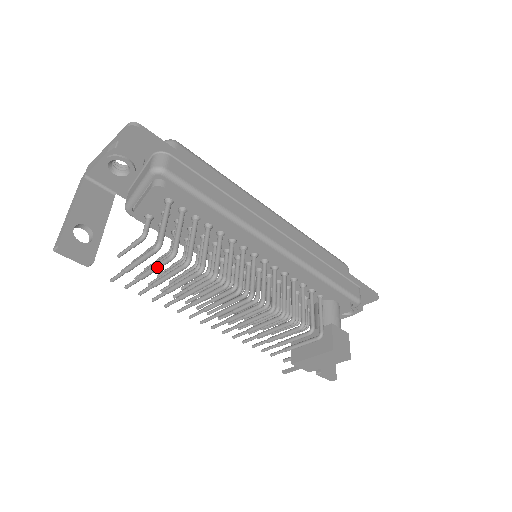
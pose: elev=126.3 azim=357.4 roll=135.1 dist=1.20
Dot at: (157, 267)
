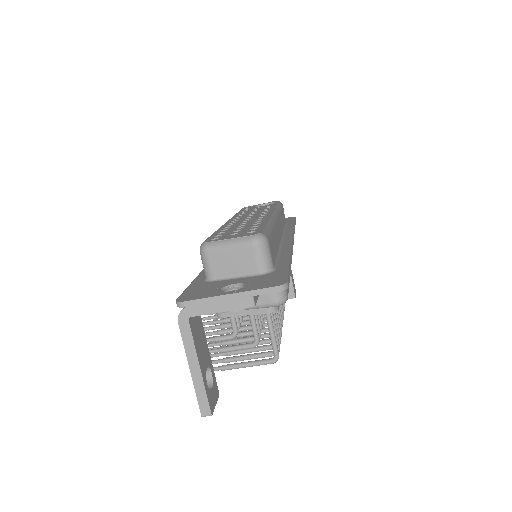
Dot at: occluded
